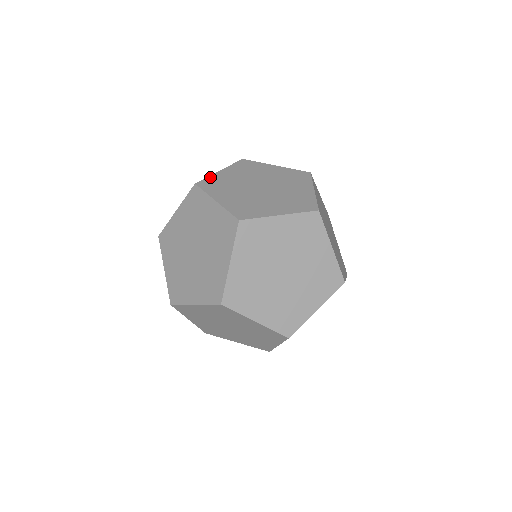
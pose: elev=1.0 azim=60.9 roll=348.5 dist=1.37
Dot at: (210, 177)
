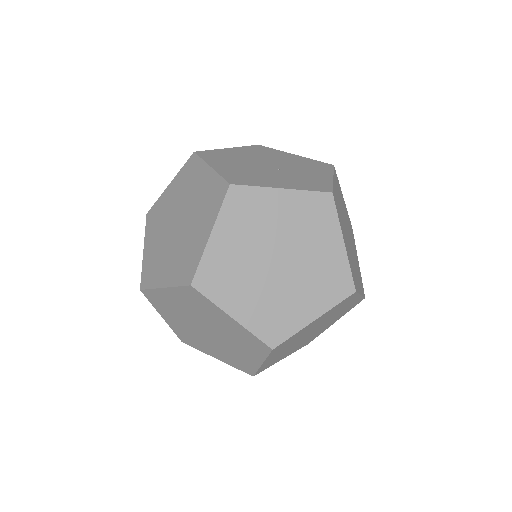
Dot at: (214, 150)
